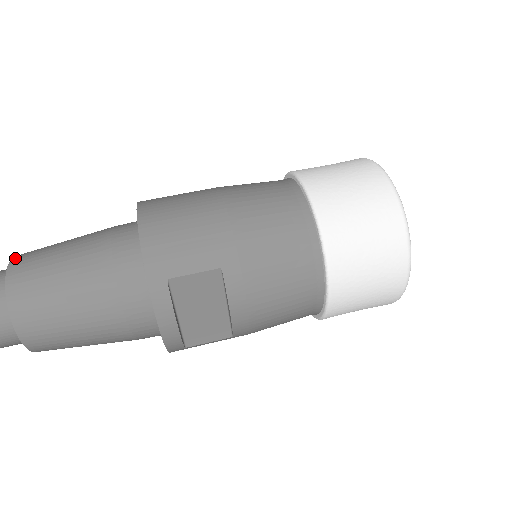
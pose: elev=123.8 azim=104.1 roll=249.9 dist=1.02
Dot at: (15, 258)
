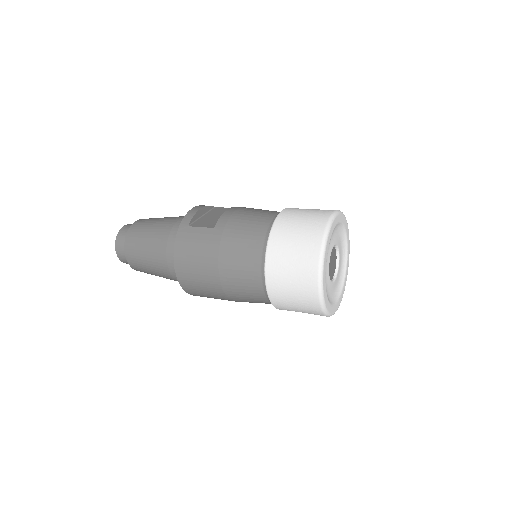
Dot at: occluded
